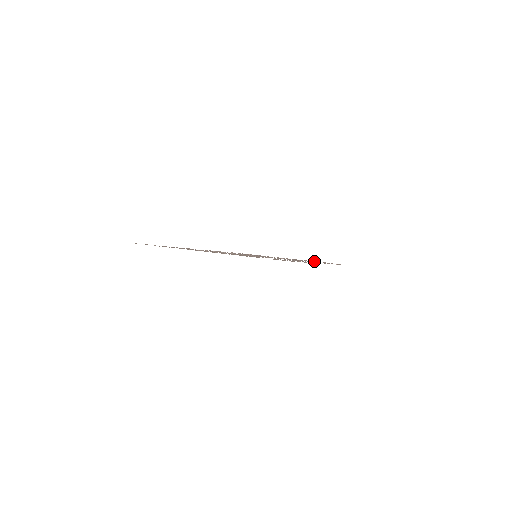
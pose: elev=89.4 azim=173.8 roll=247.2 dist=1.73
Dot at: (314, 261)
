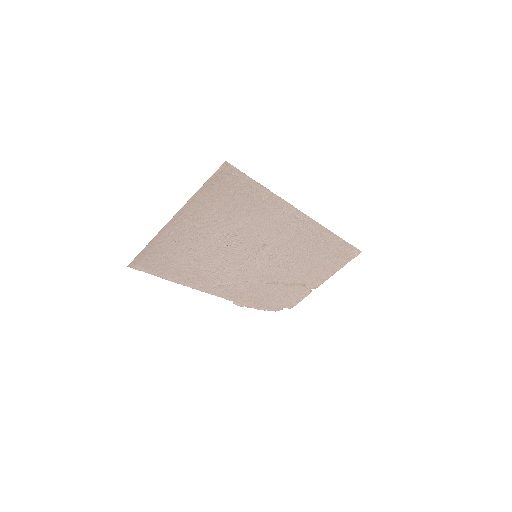
Dot at: (334, 266)
